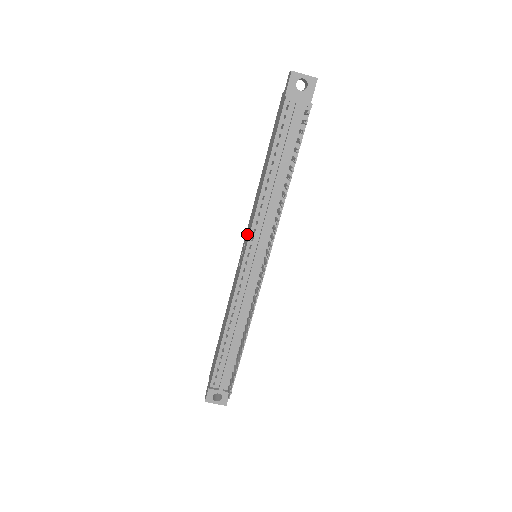
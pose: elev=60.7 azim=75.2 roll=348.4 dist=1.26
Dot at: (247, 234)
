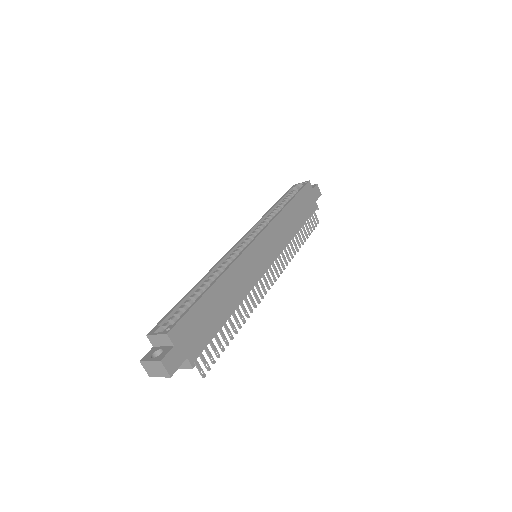
Dot at: occluded
